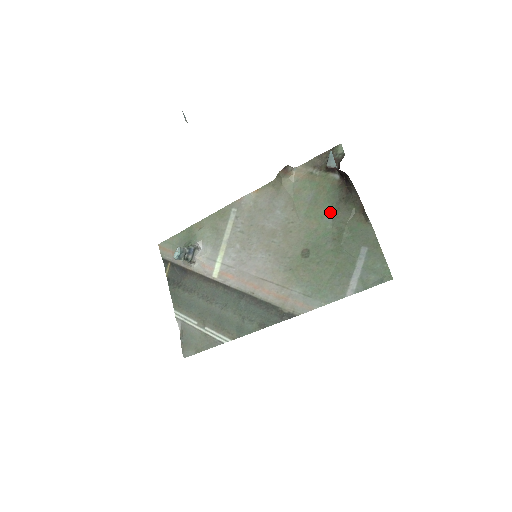
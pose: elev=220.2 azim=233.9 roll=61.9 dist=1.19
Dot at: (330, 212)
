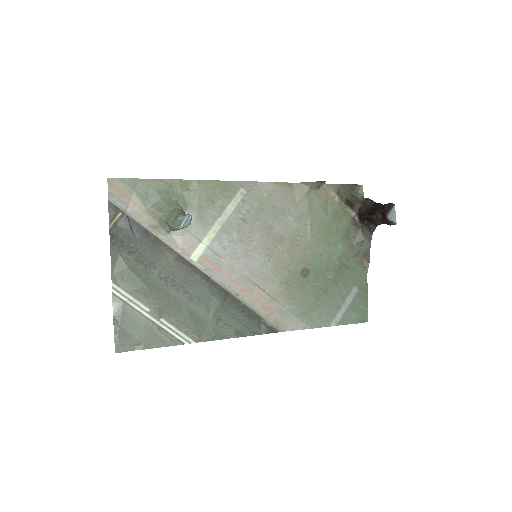
Dot at: (338, 243)
